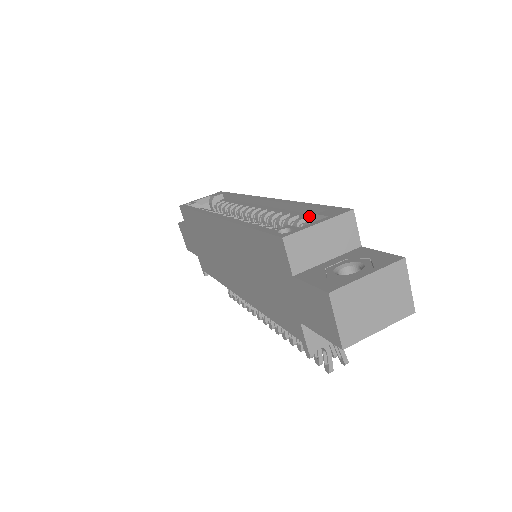
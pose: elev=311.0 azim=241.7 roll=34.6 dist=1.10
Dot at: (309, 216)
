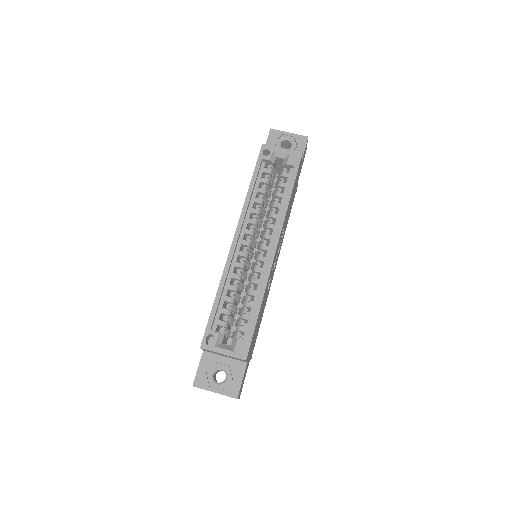
Dot at: (248, 321)
